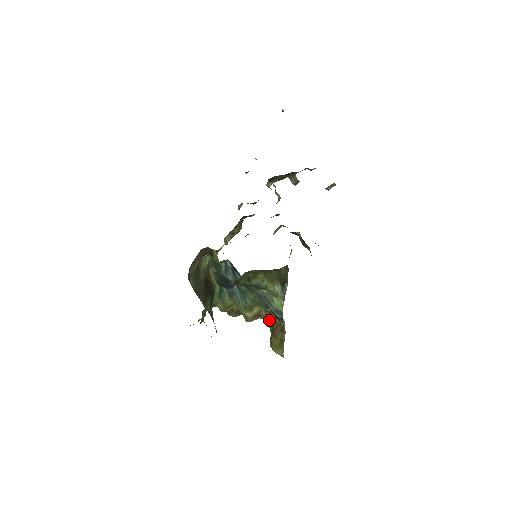
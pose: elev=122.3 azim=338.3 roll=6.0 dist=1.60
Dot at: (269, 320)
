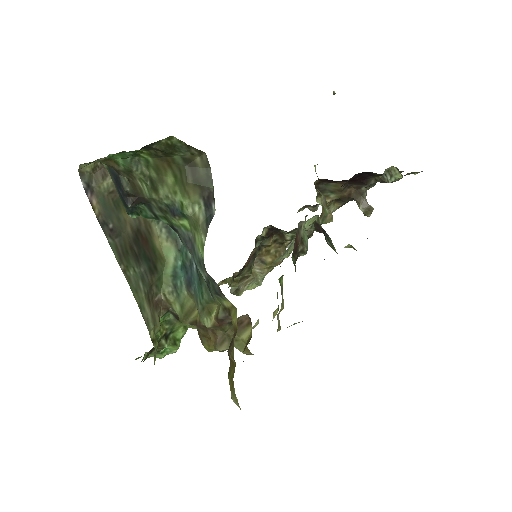
Dot at: (244, 348)
